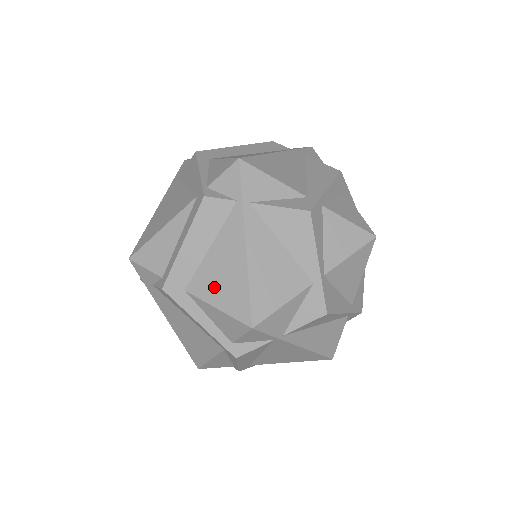
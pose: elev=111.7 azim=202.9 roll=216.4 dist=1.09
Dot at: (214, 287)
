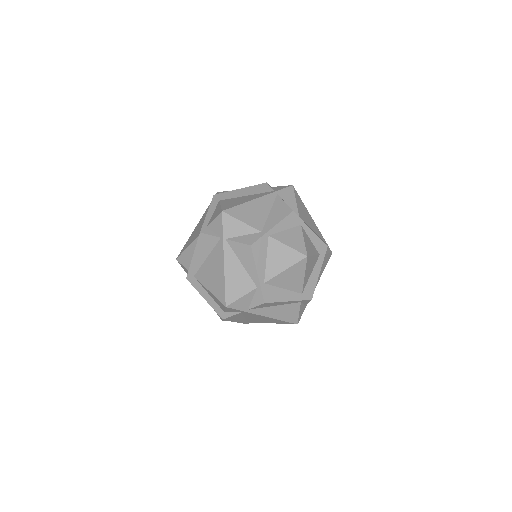
Dot at: (230, 202)
